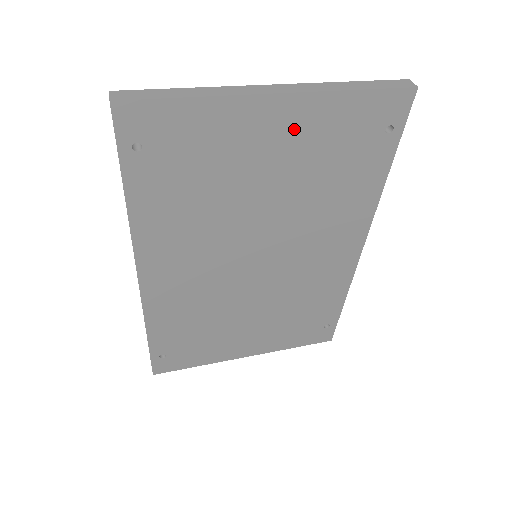
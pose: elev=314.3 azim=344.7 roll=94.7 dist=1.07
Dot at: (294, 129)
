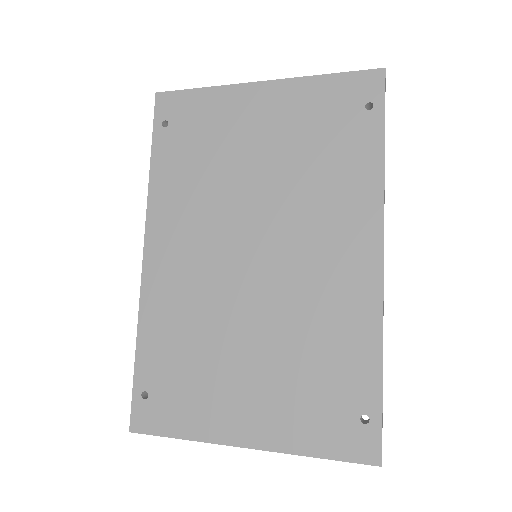
Dot at: (278, 108)
